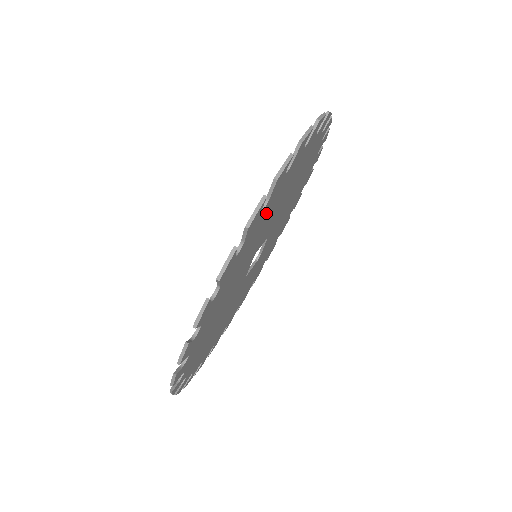
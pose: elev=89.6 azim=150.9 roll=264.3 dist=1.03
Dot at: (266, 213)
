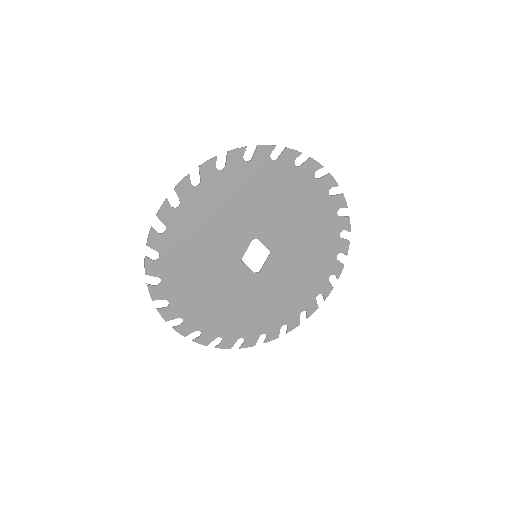
Dot at: (274, 179)
